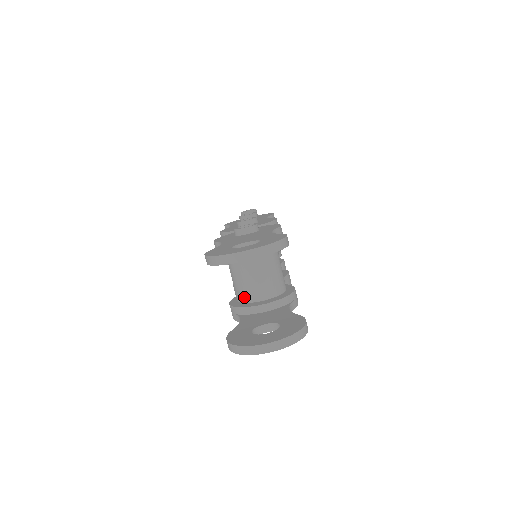
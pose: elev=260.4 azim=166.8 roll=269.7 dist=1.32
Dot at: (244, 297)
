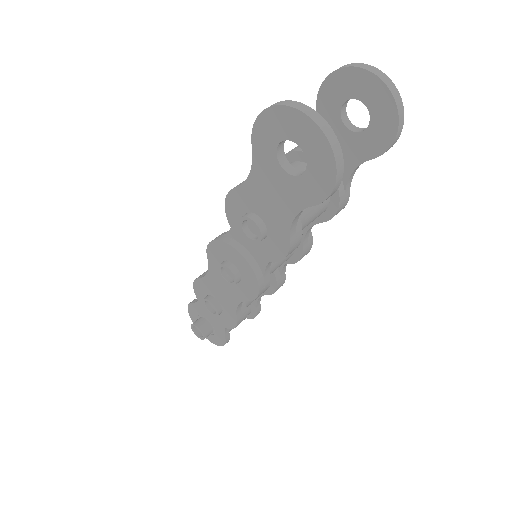
Dot at: occluded
